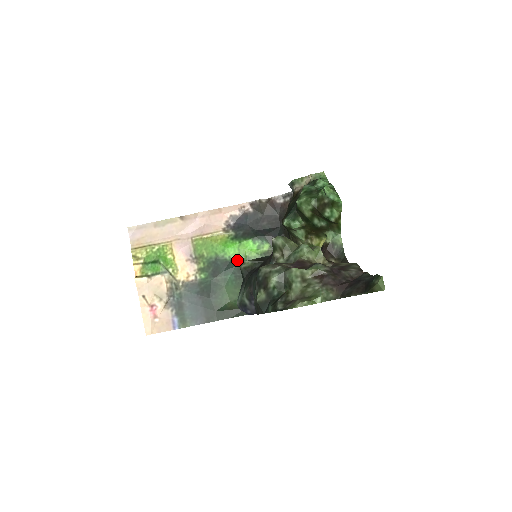
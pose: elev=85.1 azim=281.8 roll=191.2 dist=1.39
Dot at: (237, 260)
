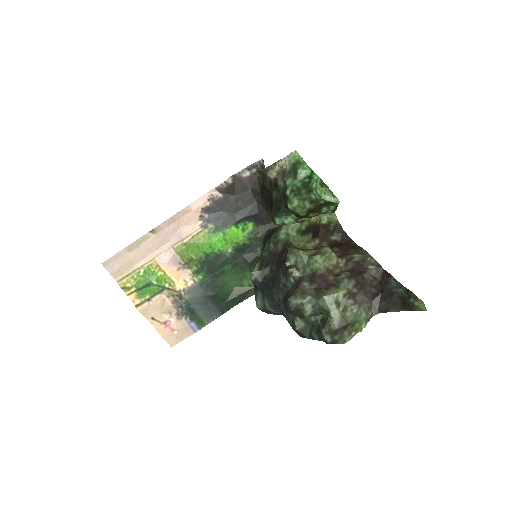
Dot at: (227, 250)
